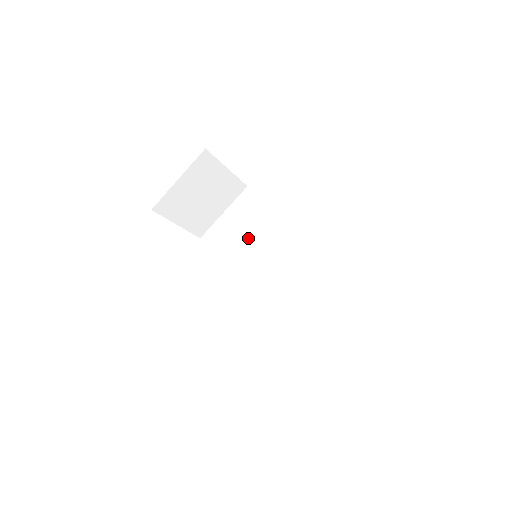
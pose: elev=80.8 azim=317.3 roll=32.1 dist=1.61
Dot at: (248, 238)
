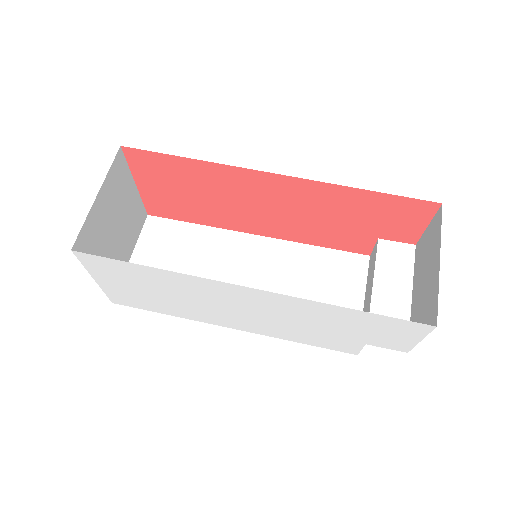
Dot at: (192, 268)
